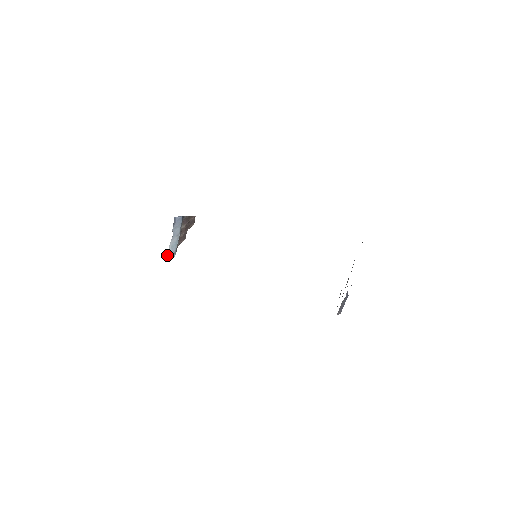
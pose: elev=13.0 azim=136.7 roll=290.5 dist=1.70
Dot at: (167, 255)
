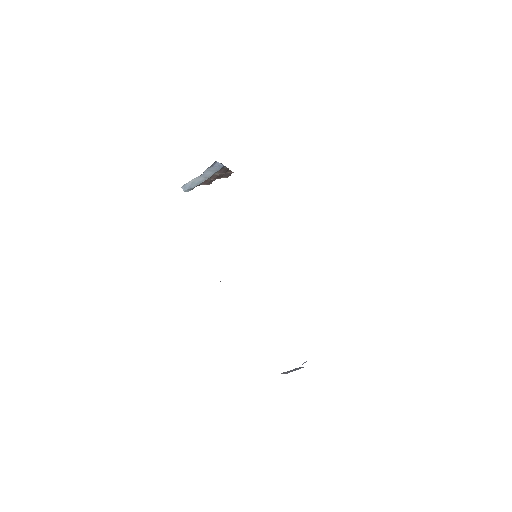
Dot at: (183, 186)
